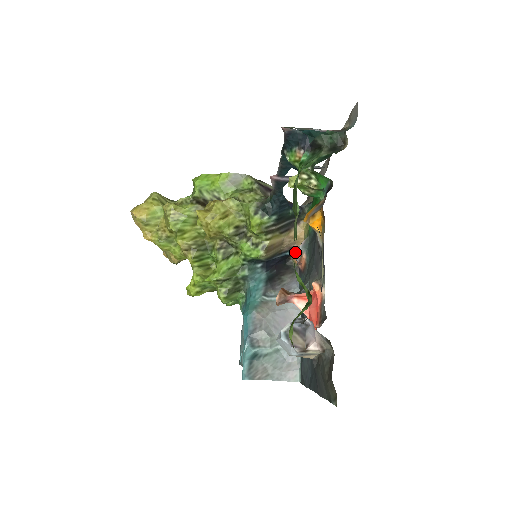
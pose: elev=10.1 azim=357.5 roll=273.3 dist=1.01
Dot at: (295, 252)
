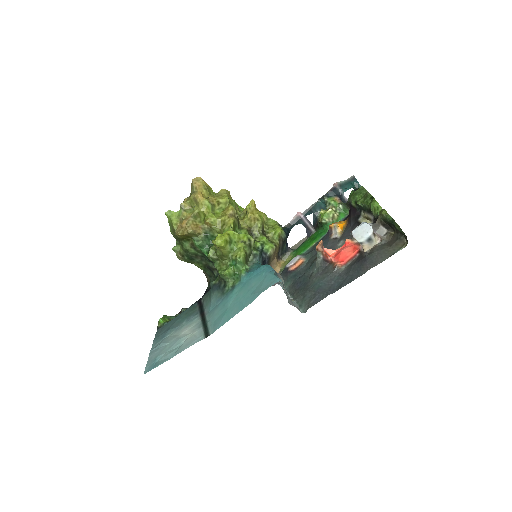
Dot at: occluded
